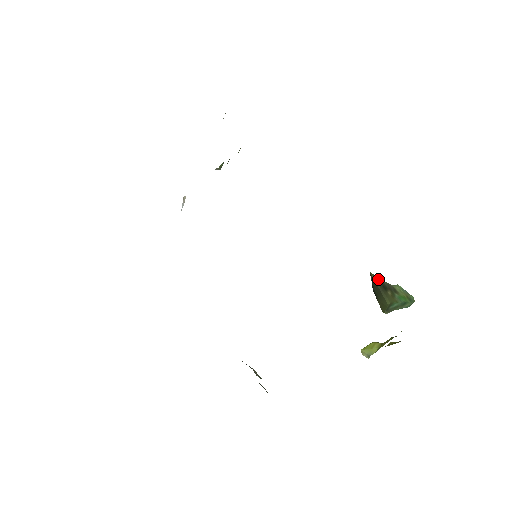
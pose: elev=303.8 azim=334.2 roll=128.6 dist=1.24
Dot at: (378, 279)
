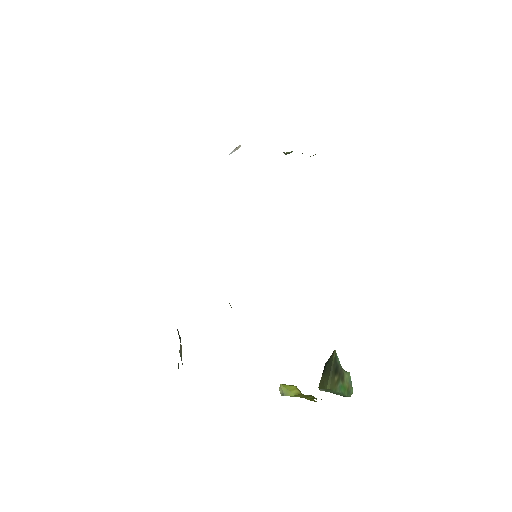
Dot at: (337, 359)
